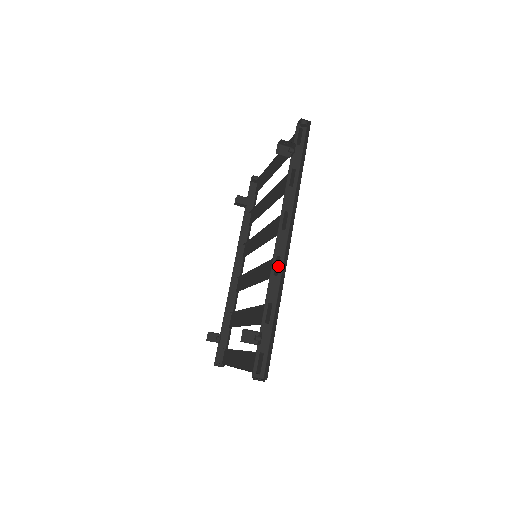
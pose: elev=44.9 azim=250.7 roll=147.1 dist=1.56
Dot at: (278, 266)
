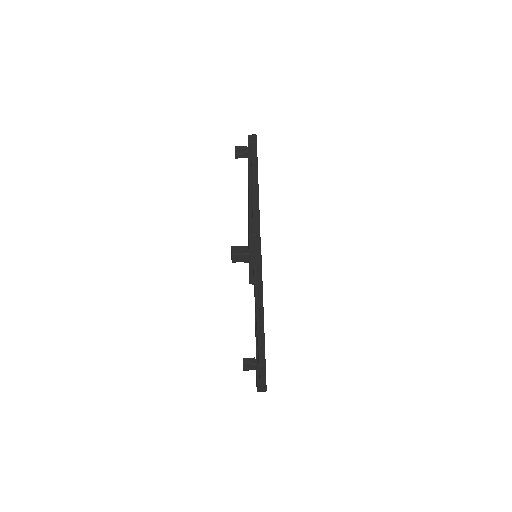
Dot at: occluded
